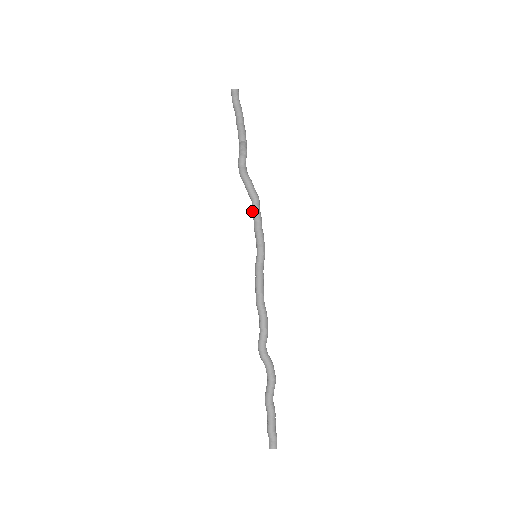
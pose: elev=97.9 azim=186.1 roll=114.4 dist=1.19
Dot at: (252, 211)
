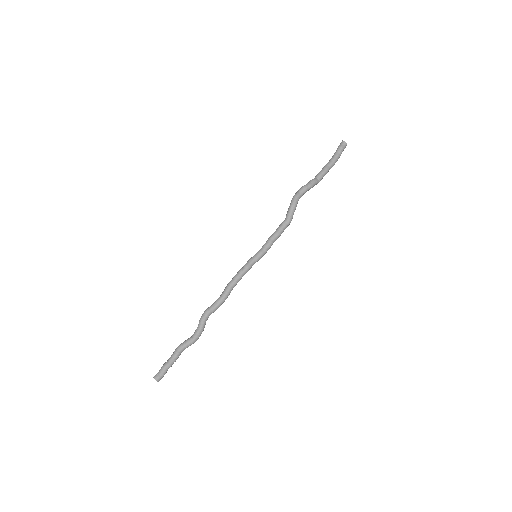
Dot at: (279, 226)
